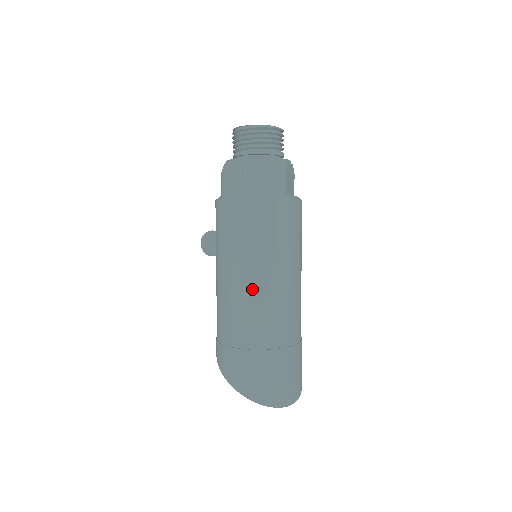
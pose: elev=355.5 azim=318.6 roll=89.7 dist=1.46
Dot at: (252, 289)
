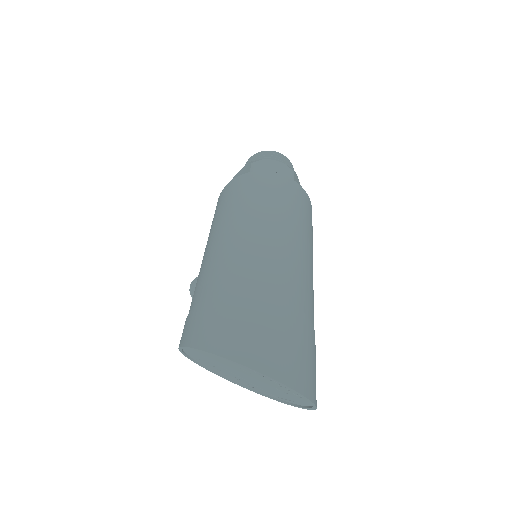
Dot at: (247, 233)
